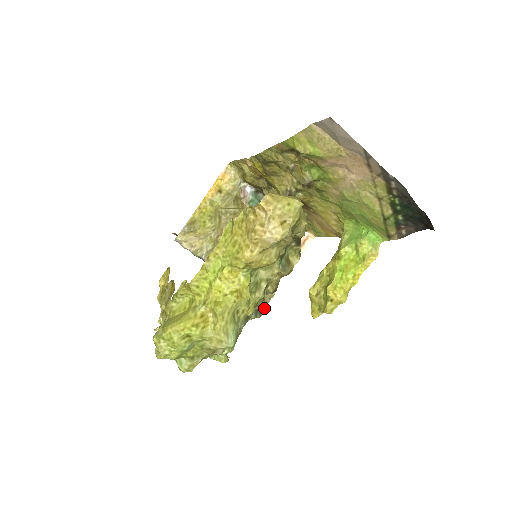
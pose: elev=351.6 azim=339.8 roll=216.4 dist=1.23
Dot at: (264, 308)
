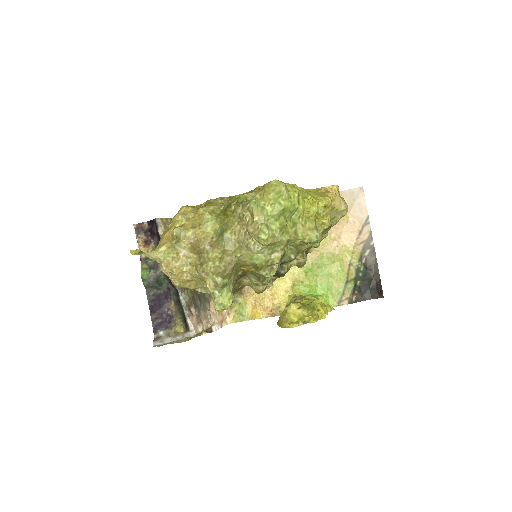
Dot at: occluded
